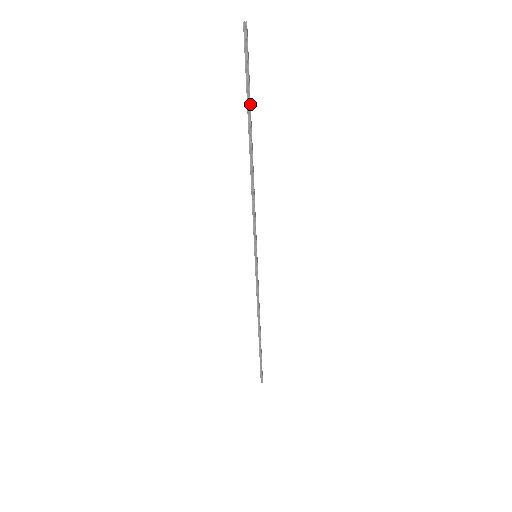
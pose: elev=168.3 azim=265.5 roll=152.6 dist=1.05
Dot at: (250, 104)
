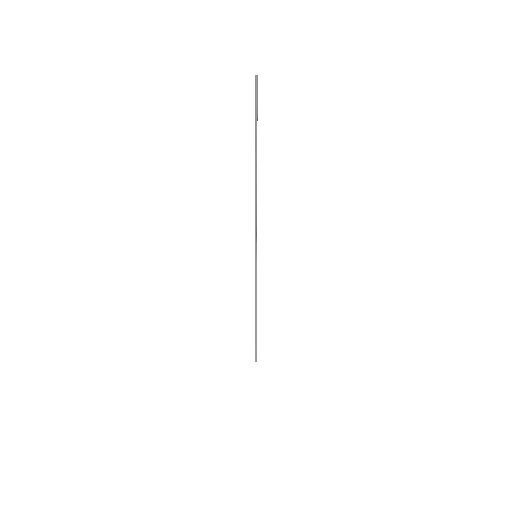
Dot at: occluded
